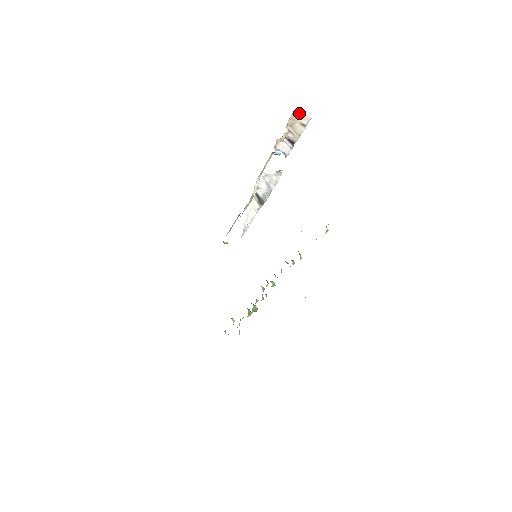
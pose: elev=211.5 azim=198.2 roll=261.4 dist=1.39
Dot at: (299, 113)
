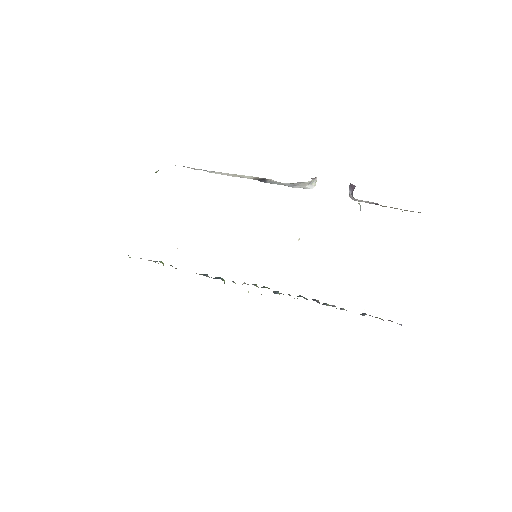
Dot at: (420, 212)
